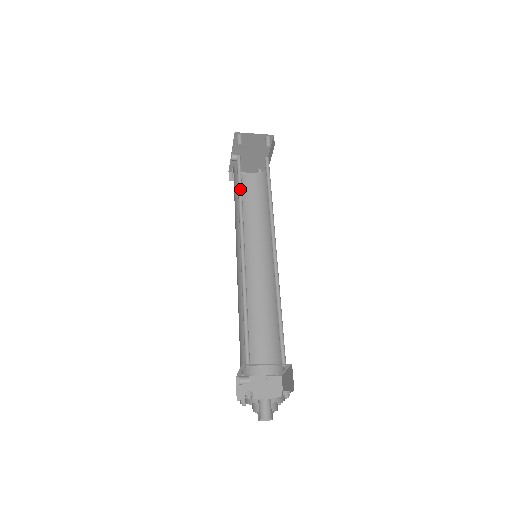
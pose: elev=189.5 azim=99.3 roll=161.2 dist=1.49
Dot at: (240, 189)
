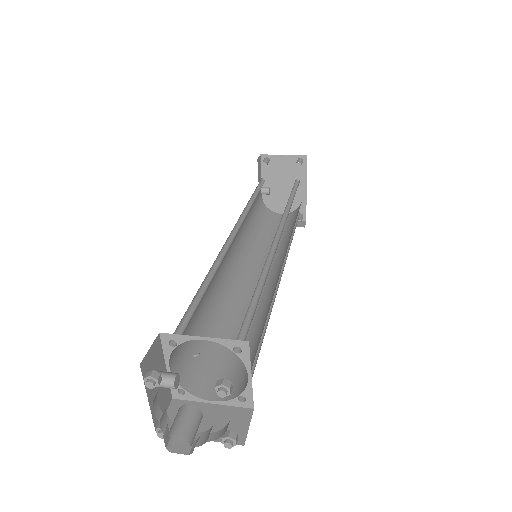
Dot at: (254, 198)
